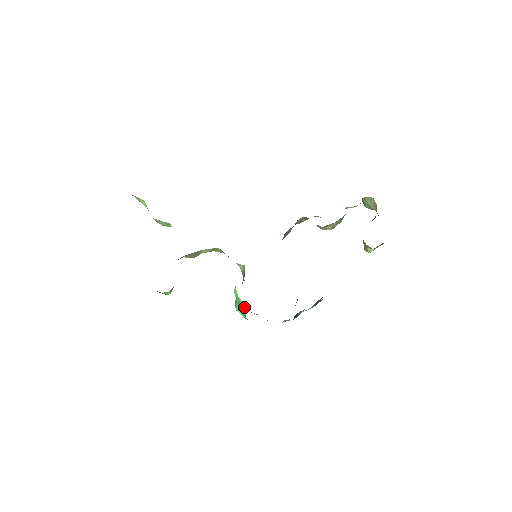
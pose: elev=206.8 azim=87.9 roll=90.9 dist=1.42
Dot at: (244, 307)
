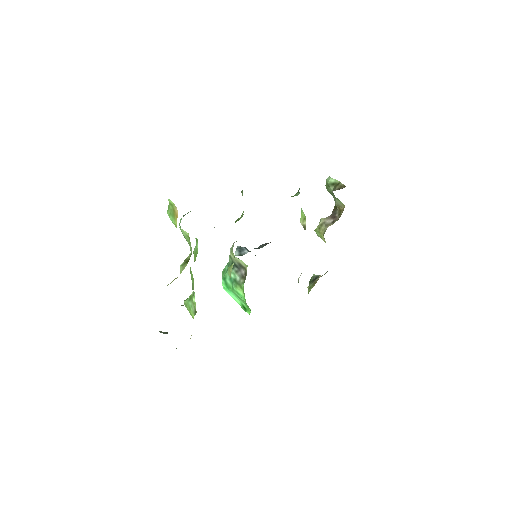
Dot at: (244, 304)
